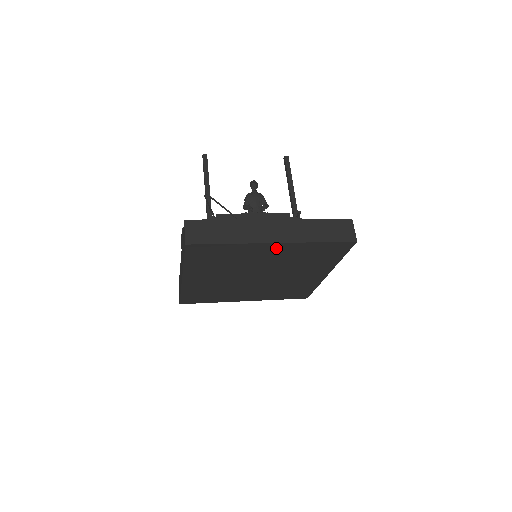
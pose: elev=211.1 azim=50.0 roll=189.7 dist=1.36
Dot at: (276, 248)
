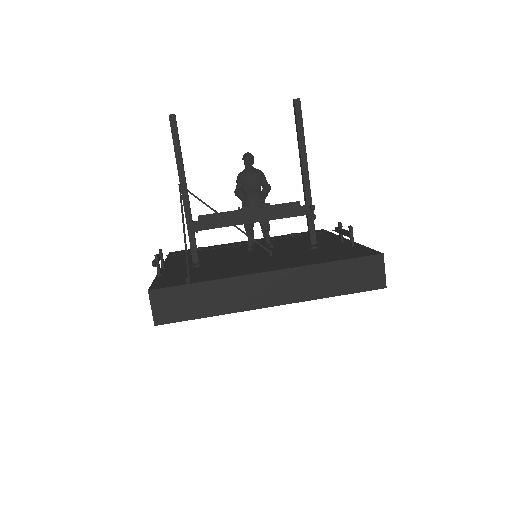
Dot at: occluded
